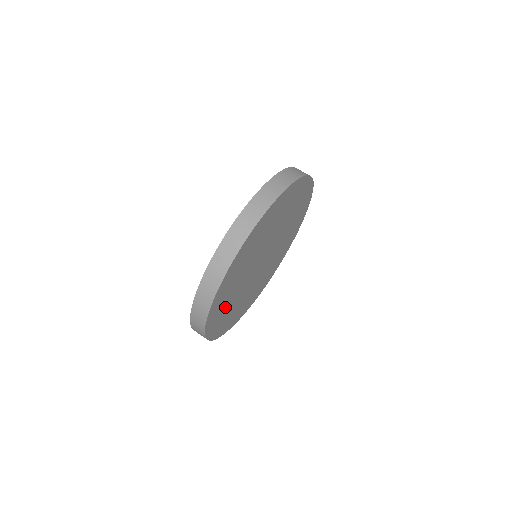
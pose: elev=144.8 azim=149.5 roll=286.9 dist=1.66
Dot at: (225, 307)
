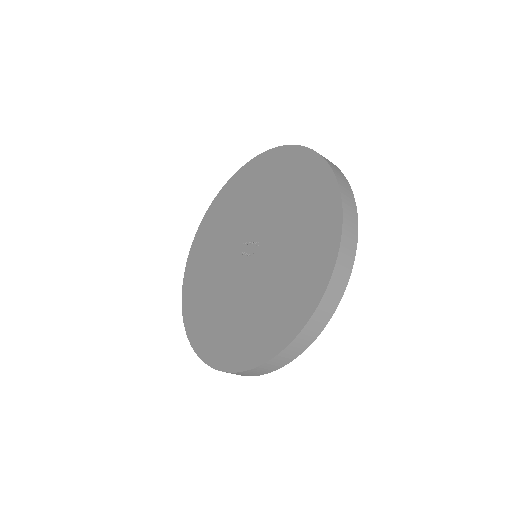
Dot at: occluded
